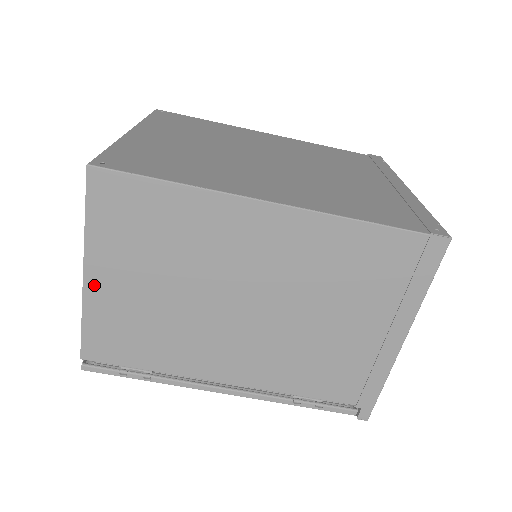
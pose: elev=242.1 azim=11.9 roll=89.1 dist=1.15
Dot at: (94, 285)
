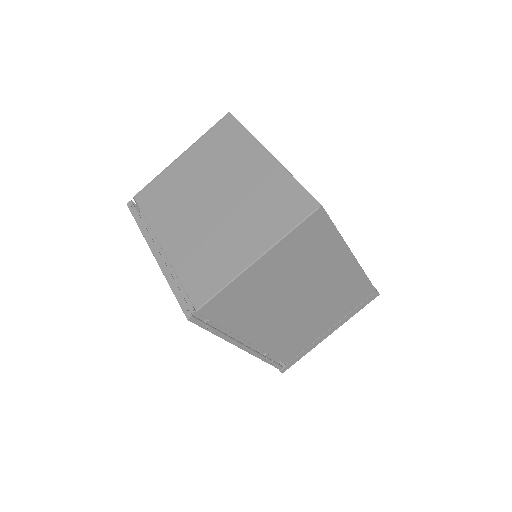
Dot at: (255, 269)
